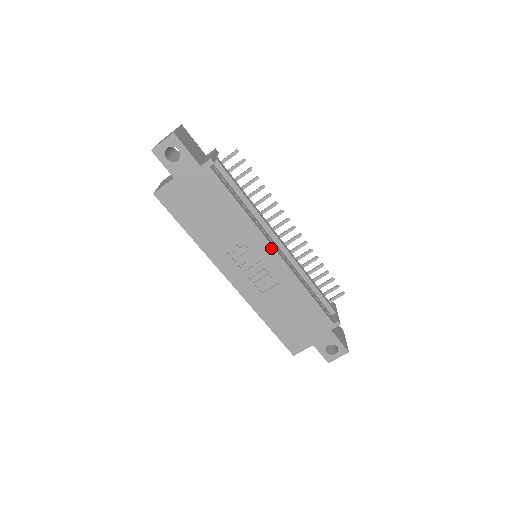
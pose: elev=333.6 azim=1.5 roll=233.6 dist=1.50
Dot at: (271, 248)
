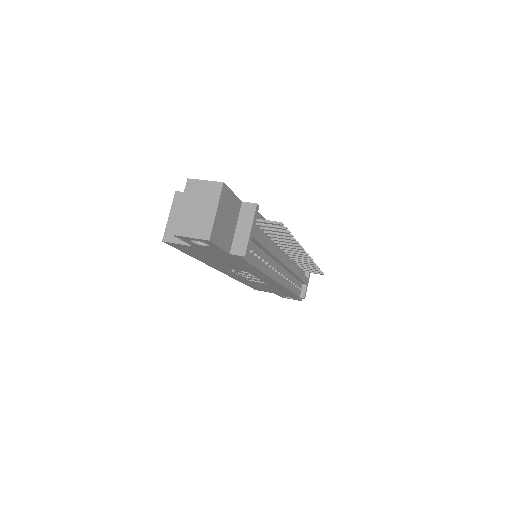
Dot at: (273, 280)
